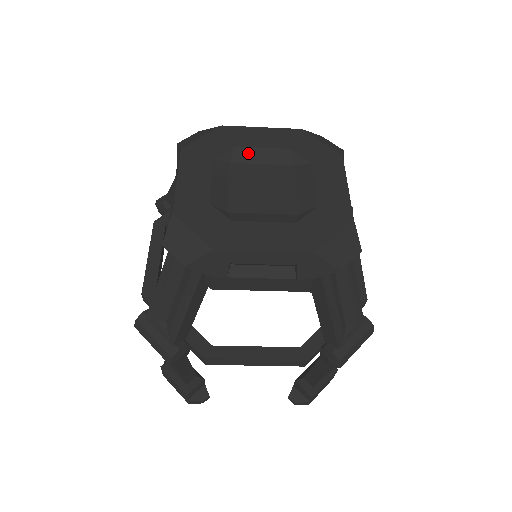
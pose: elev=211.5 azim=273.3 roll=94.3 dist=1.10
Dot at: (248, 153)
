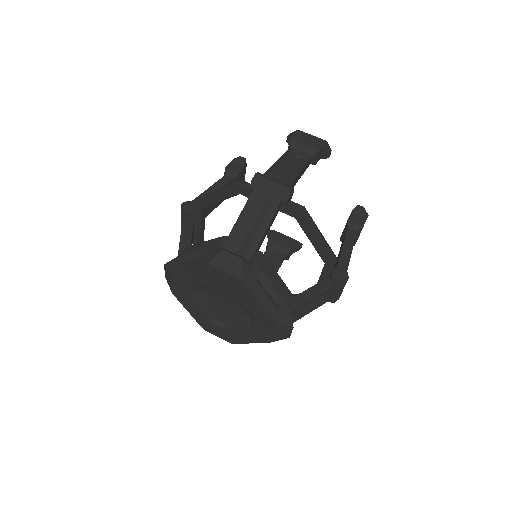
Dot at: (199, 287)
